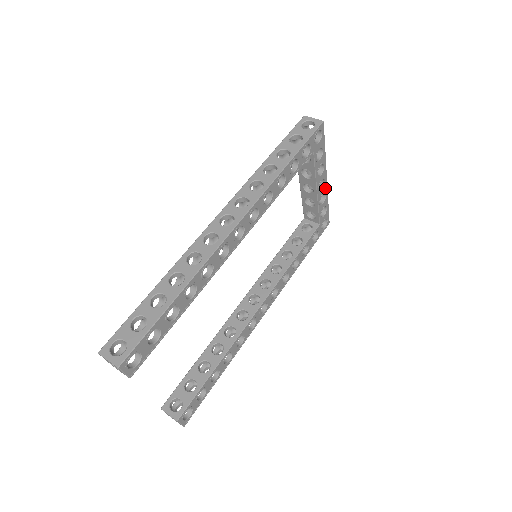
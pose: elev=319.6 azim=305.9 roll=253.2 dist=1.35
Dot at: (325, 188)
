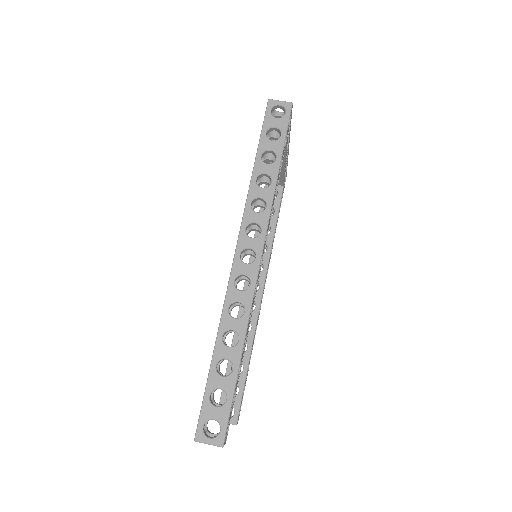
Dot at: occluded
